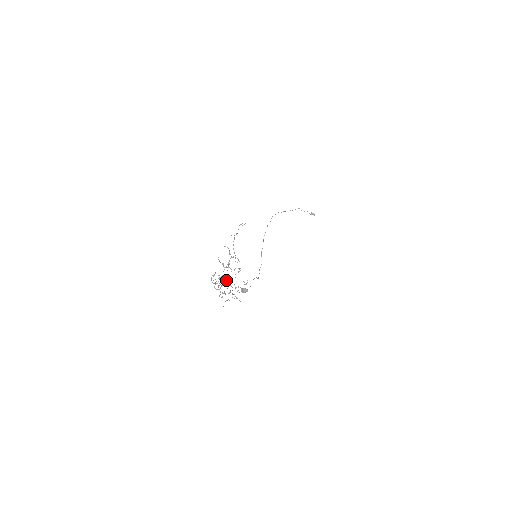
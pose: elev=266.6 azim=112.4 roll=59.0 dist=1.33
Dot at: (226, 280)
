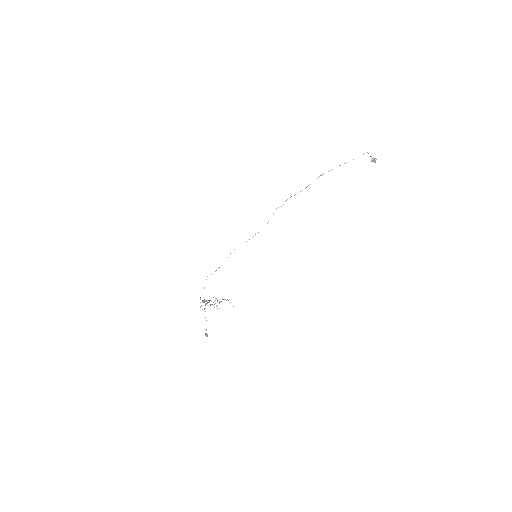
Dot at: occluded
